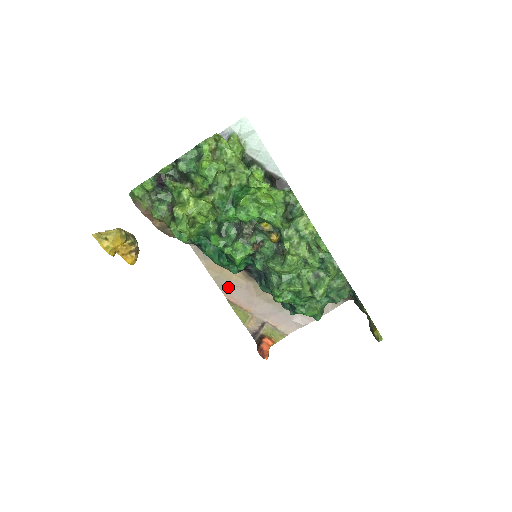
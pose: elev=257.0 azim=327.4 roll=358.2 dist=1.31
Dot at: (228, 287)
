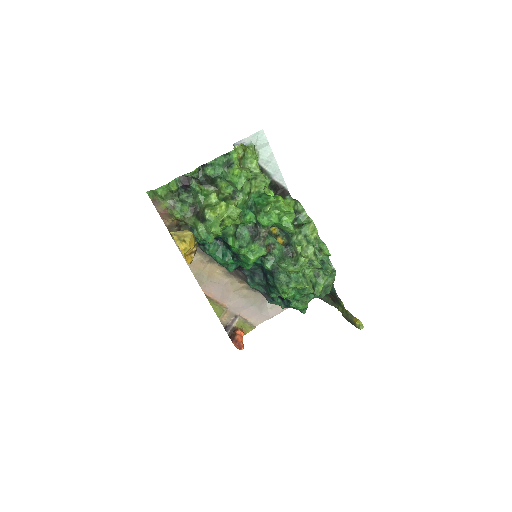
Dot at: (207, 283)
